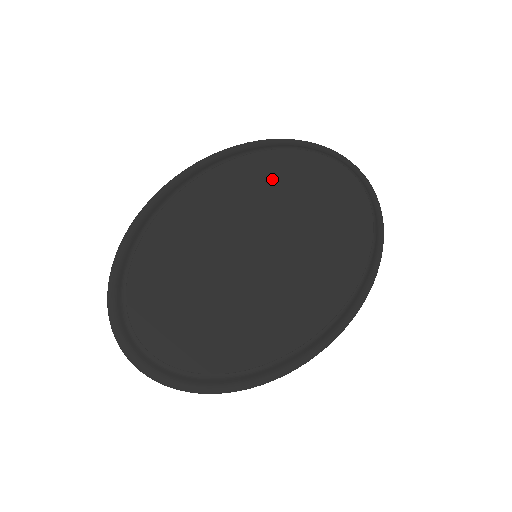
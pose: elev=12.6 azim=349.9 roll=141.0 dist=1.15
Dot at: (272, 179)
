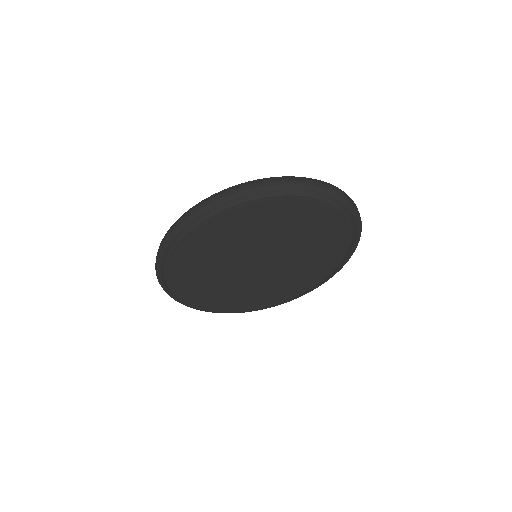
Dot at: (278, 219)
